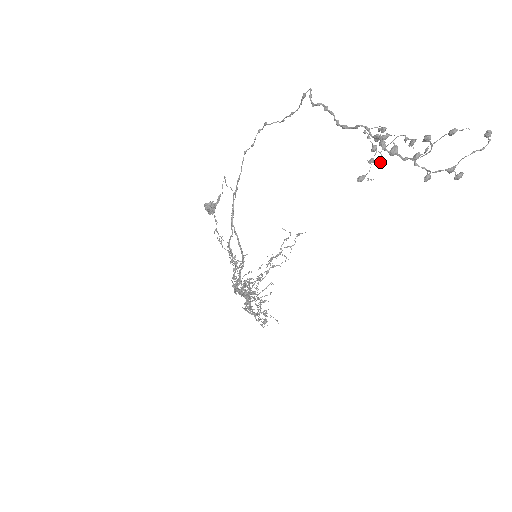
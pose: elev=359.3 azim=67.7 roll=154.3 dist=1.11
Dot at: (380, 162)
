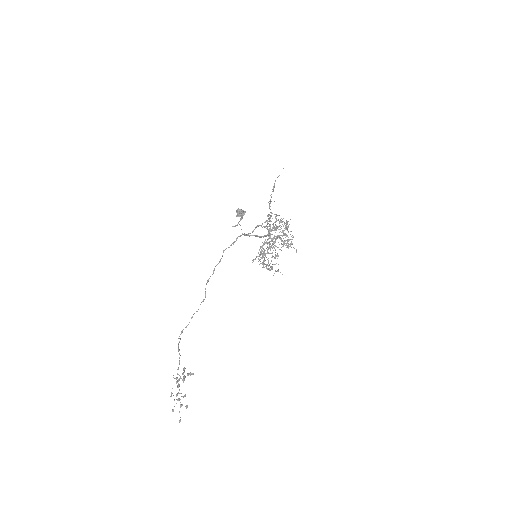
Dot at: occluded
